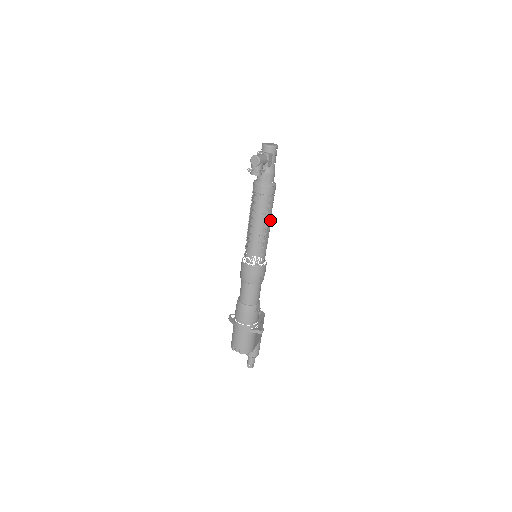
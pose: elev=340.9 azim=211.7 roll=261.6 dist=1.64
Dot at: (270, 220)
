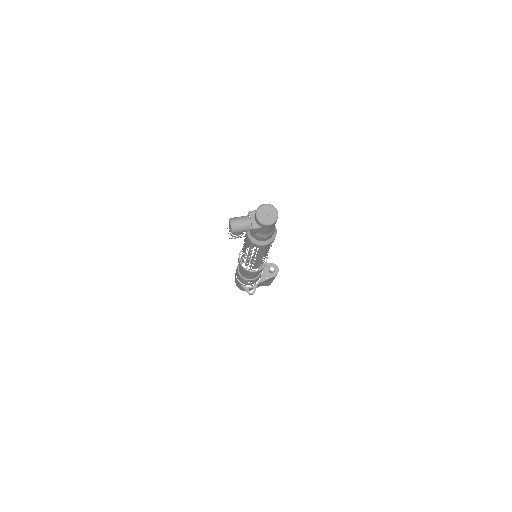
Dot at: (263, 255)
